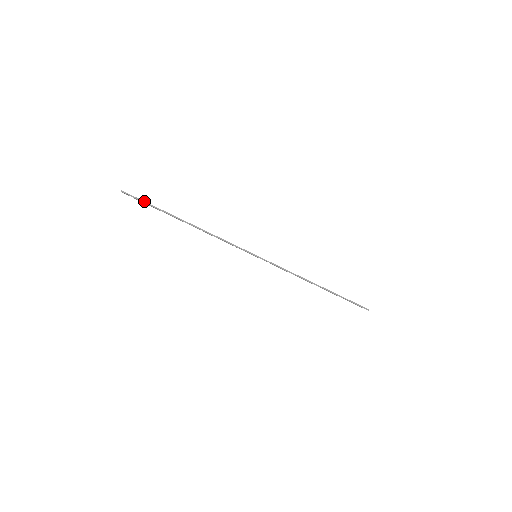
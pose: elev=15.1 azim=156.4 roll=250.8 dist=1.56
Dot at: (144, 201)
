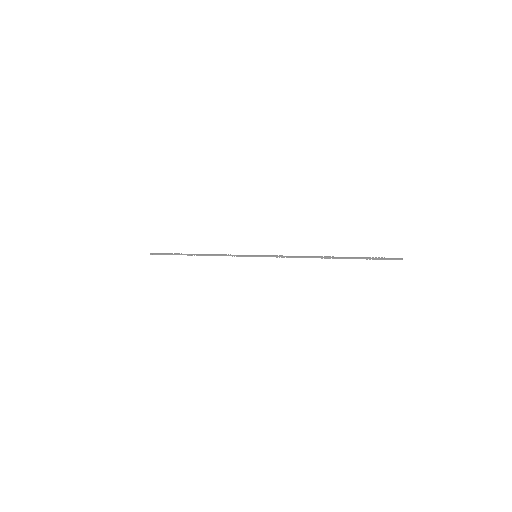
Dot at: (164, 254)
